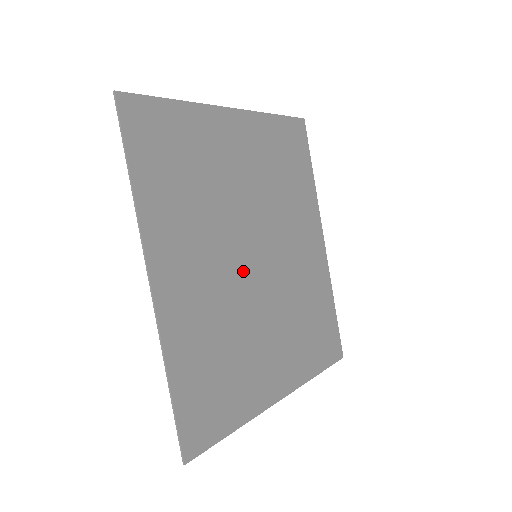
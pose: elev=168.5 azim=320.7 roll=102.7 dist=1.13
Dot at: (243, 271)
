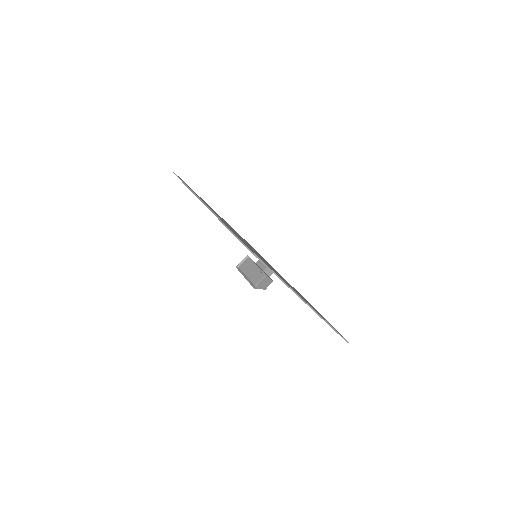
Dot at: occluded
